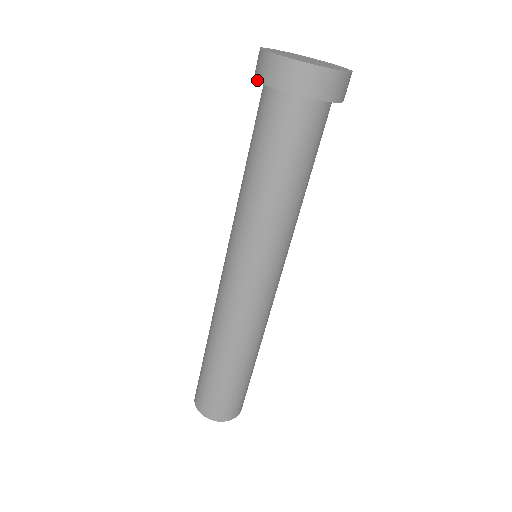
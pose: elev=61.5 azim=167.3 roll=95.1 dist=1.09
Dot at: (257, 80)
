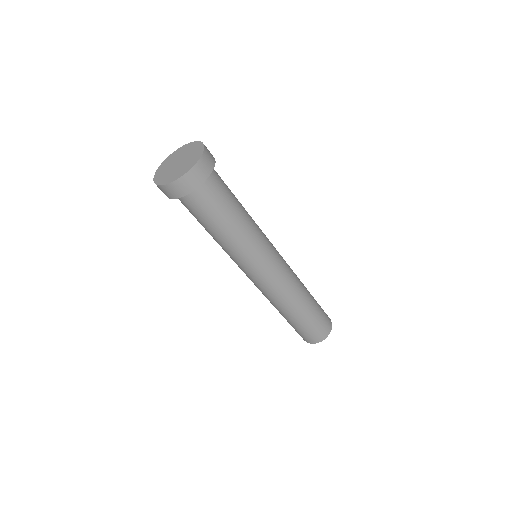
Dot at: occluded
